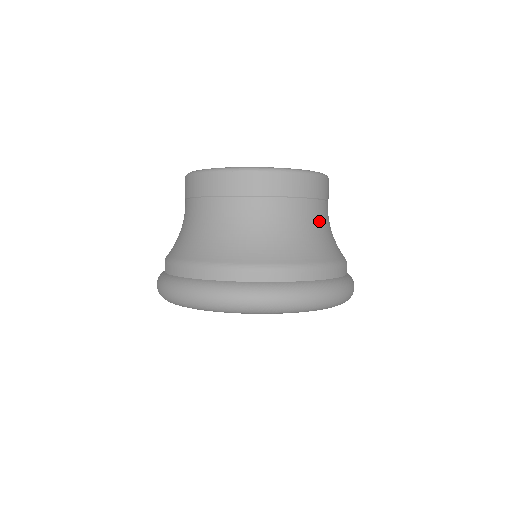
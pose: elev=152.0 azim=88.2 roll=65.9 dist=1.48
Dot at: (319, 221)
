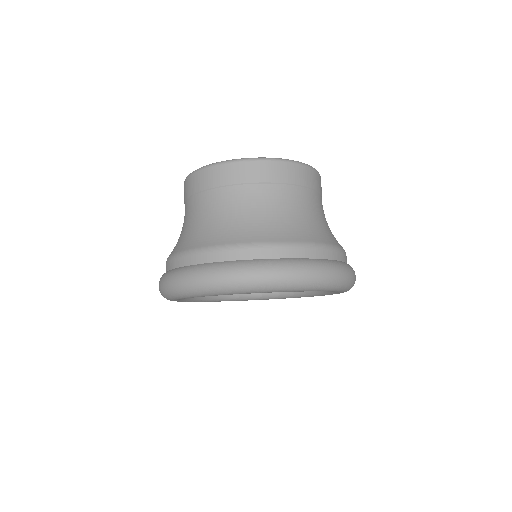
Dot at: (324, 214)
